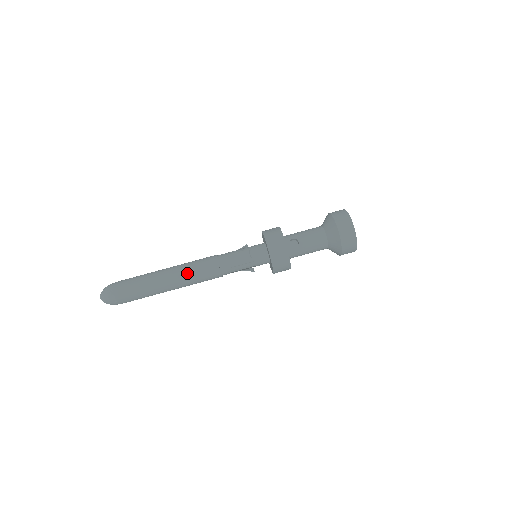
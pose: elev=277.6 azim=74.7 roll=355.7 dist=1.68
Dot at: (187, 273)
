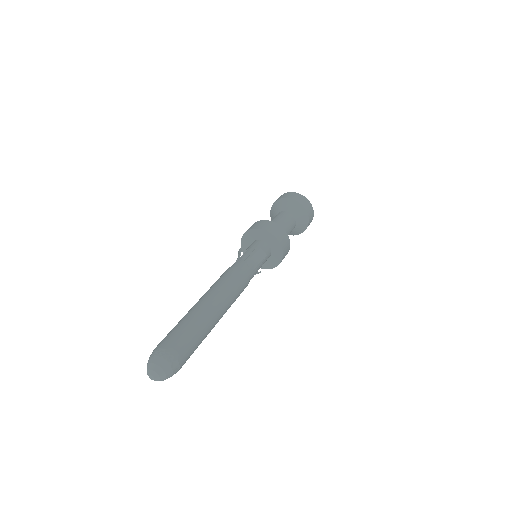
Dot at: (228, 295)
